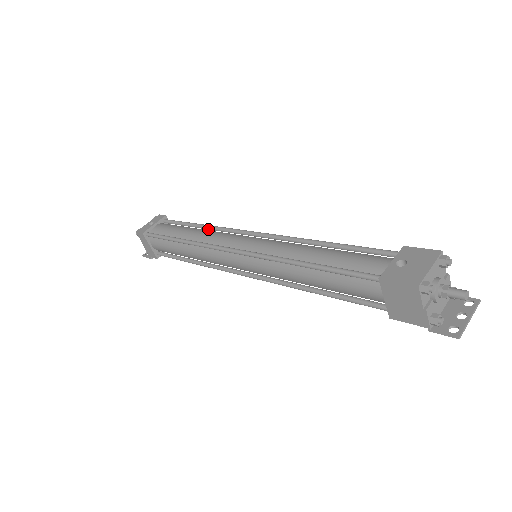
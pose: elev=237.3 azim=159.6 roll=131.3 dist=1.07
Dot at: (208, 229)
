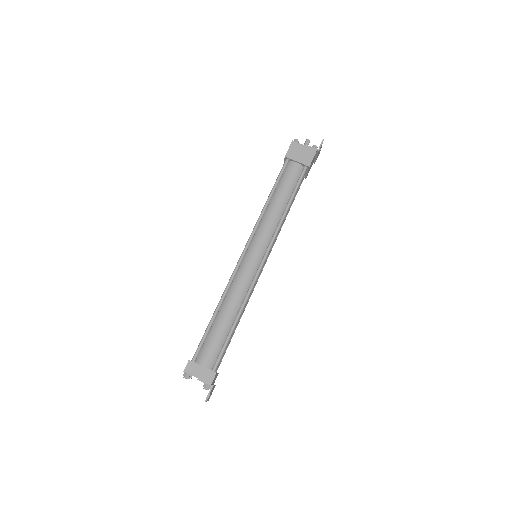
Dot at: occluded
